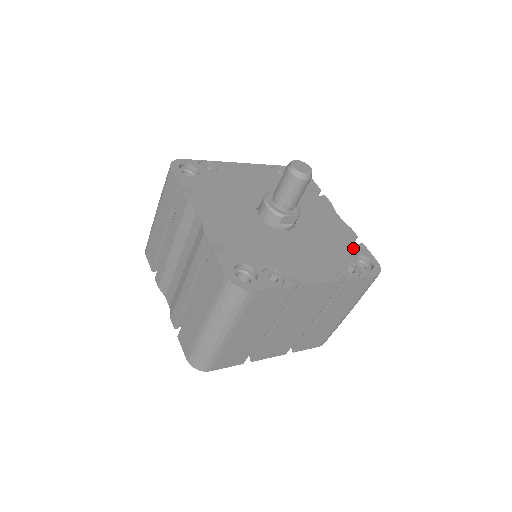
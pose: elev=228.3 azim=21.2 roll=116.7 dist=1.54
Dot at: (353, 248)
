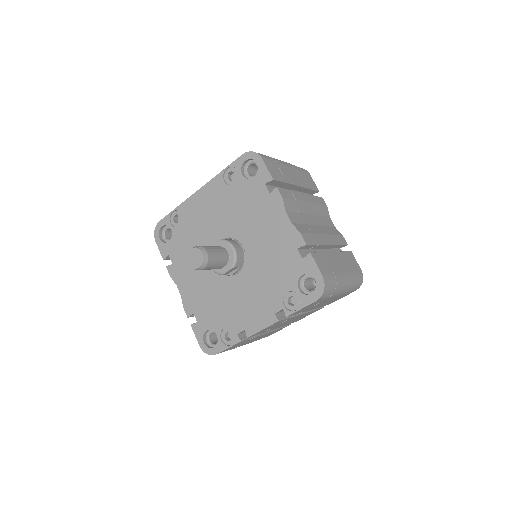
Dot at: (298, 268)
